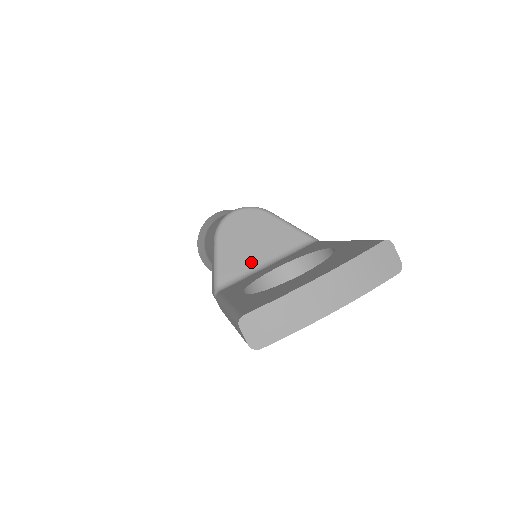
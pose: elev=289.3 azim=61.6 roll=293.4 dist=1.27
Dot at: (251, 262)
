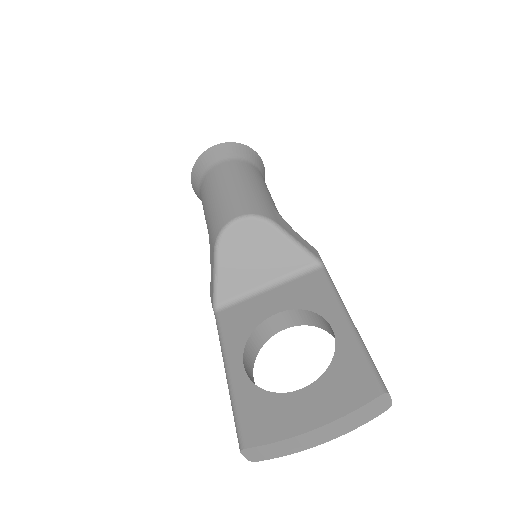
Dot at: (251, 282)
